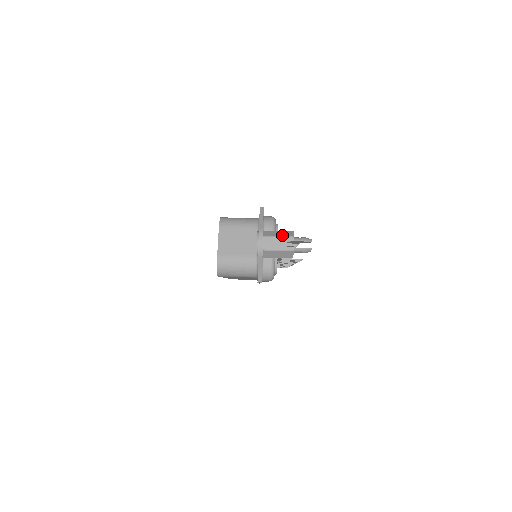
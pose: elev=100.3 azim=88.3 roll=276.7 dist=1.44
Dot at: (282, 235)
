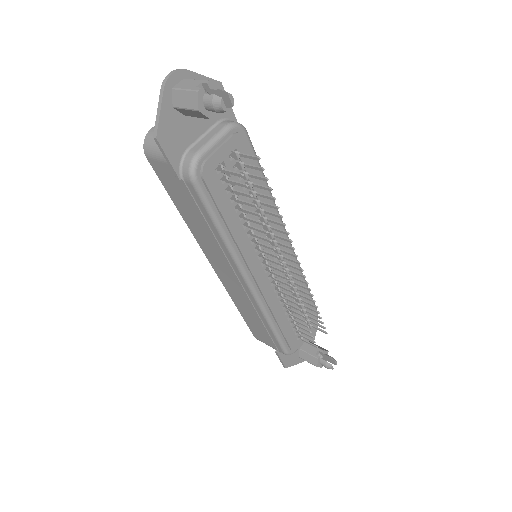
Dot at: (202, 81)
